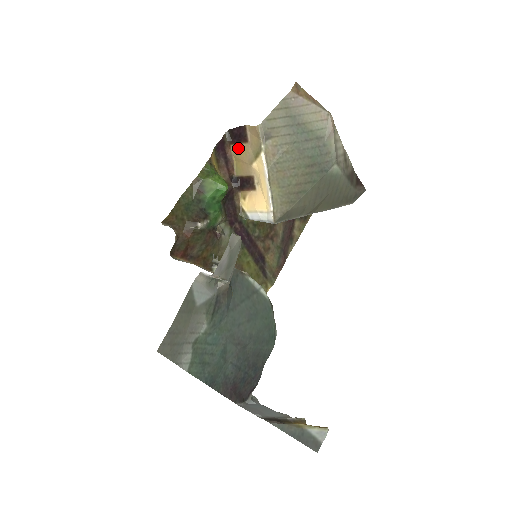
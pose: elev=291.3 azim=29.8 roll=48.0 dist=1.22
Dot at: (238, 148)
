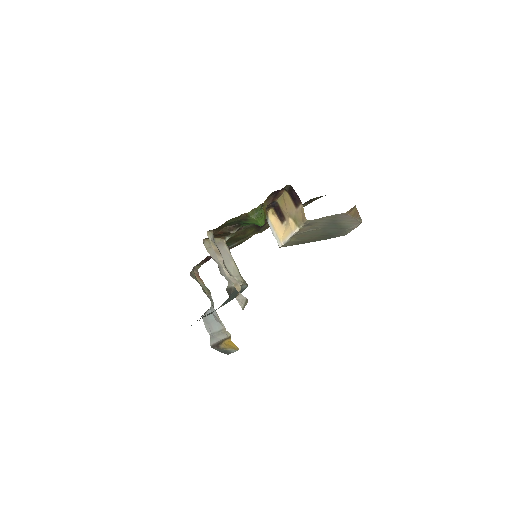
Dot at: (289, 198)
